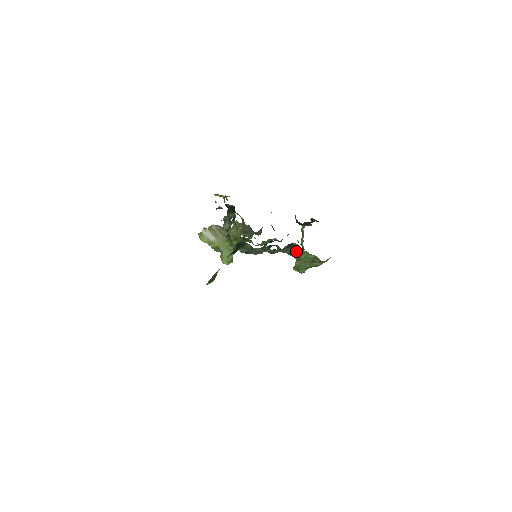
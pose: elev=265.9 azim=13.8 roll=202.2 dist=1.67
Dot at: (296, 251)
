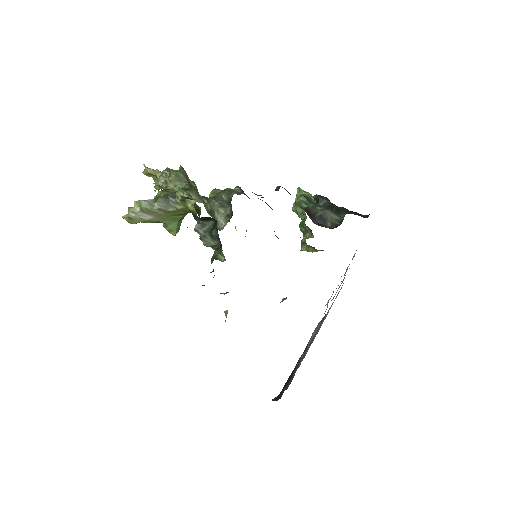
Dot at: occluded
